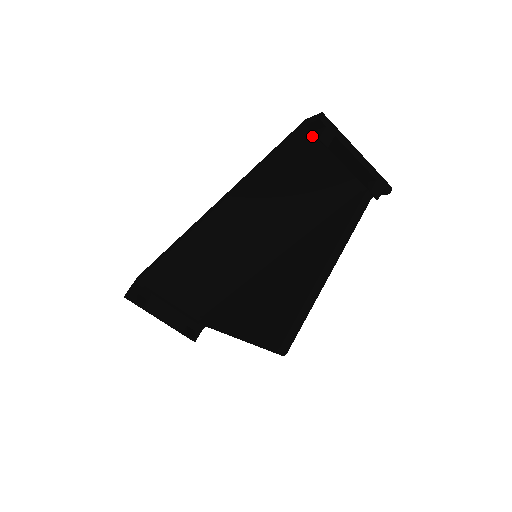
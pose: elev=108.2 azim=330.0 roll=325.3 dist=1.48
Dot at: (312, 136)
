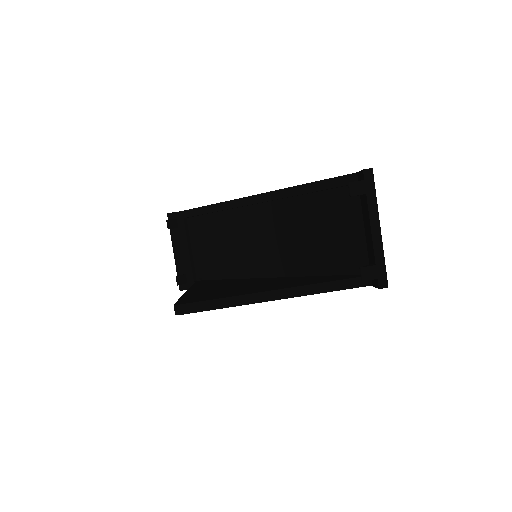
Dot at: occluded
